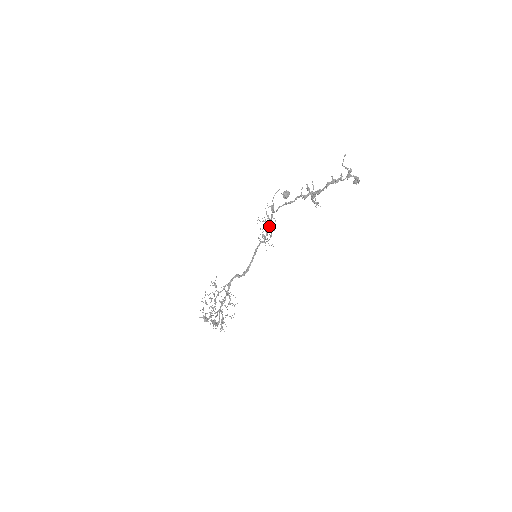
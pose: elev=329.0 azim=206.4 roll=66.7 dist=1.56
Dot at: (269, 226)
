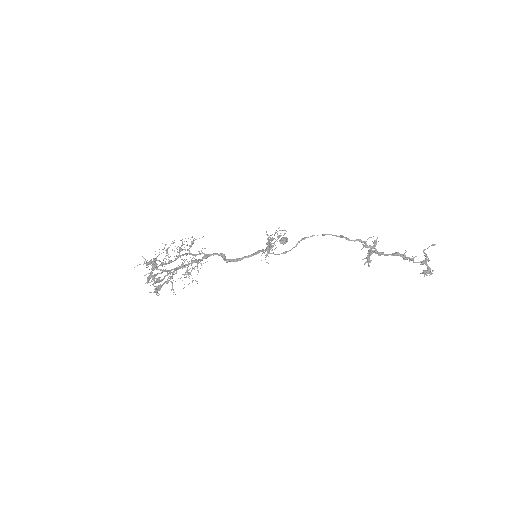
Dot at: occluded
